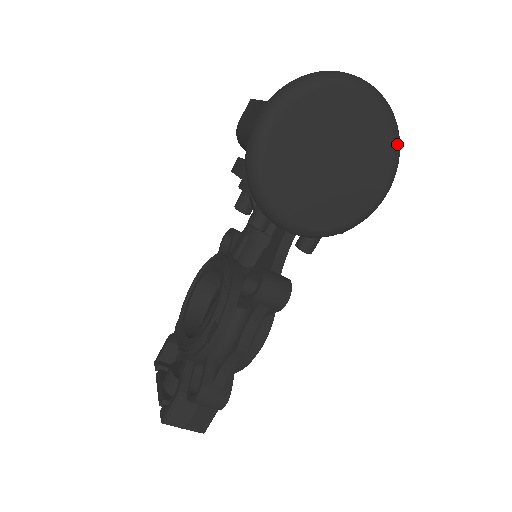
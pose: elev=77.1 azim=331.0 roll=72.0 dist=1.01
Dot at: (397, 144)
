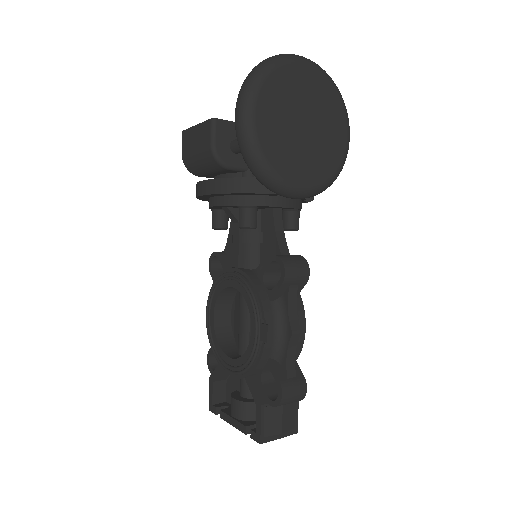
Dot at: (339, 93)
